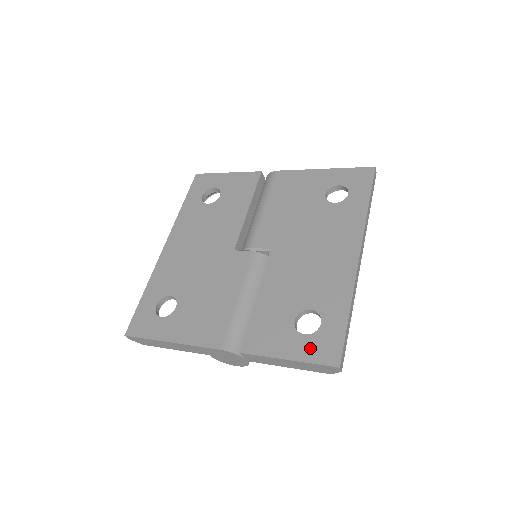
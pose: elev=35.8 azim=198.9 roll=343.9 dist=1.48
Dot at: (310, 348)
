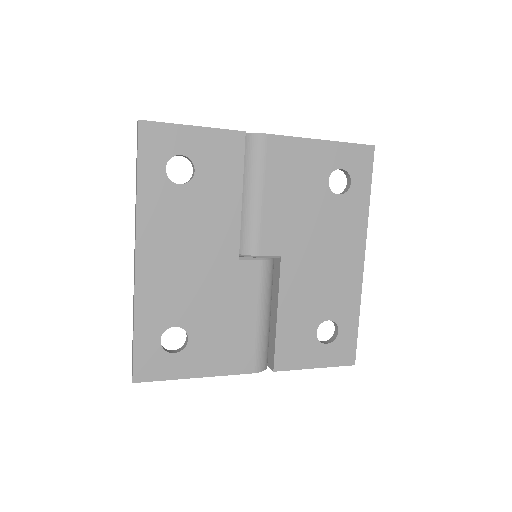
Dot at: (332, 355)
